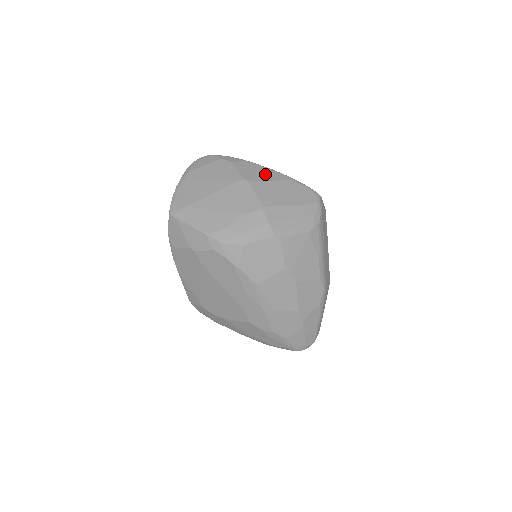
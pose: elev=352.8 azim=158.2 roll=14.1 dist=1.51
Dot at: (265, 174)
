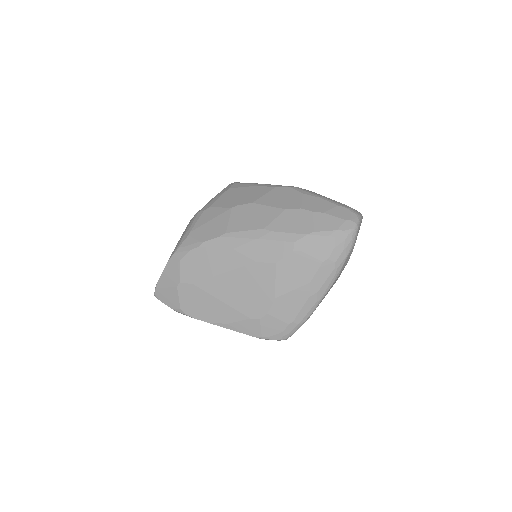
Dot at: occluded
